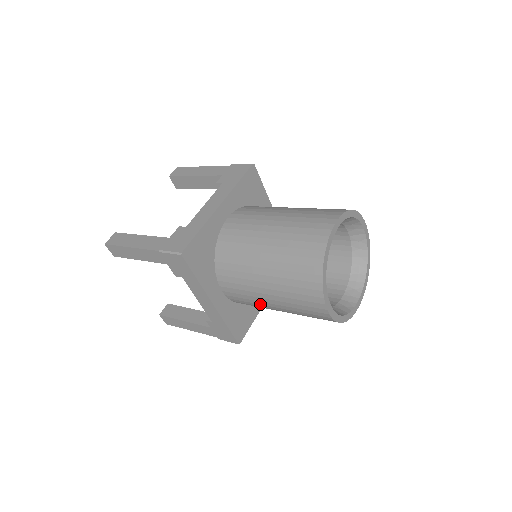
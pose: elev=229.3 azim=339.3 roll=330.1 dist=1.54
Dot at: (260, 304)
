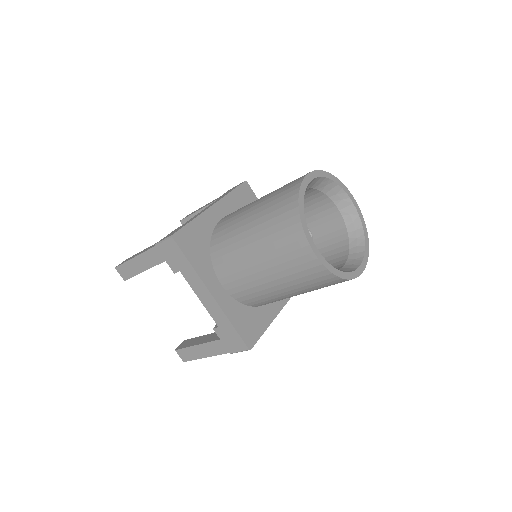
Dot at: (258, 285)
